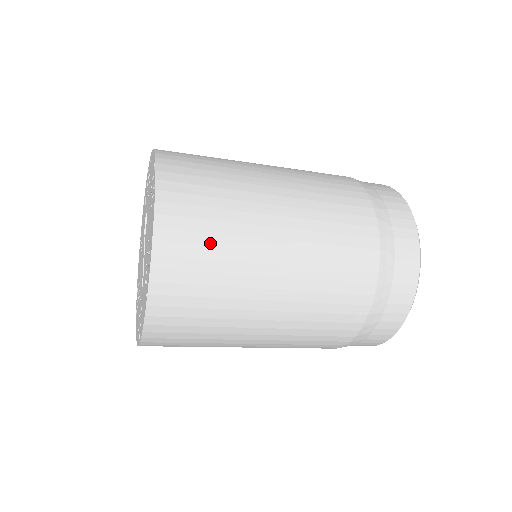
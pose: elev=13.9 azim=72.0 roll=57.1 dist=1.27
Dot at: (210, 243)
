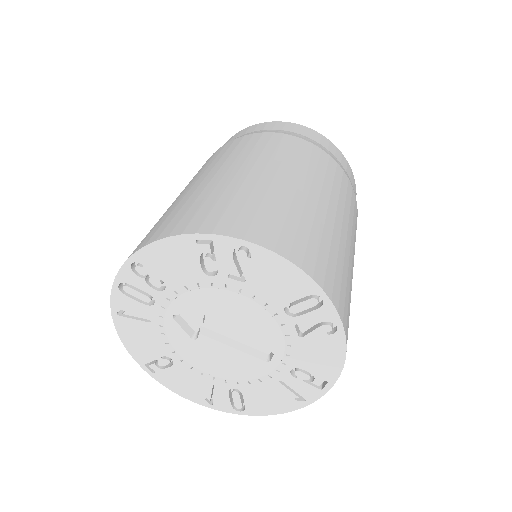
Dot at: (318, 241)
